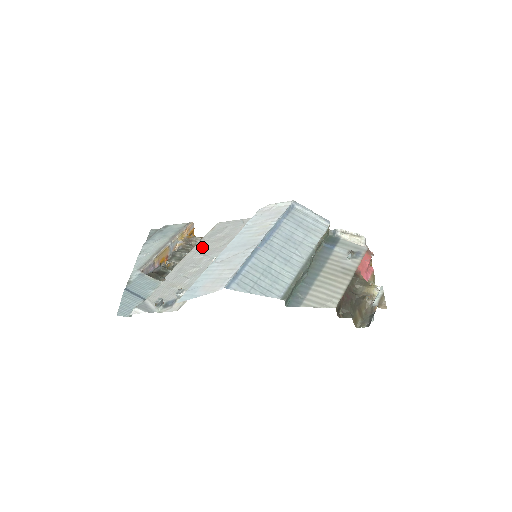
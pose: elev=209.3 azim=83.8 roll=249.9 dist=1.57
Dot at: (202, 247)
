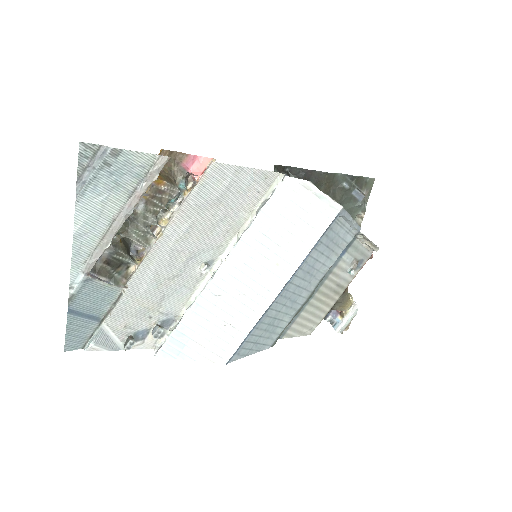
Dot at: (185, 228)
